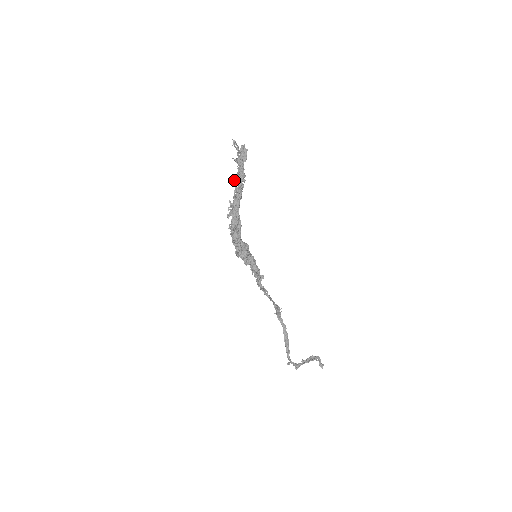
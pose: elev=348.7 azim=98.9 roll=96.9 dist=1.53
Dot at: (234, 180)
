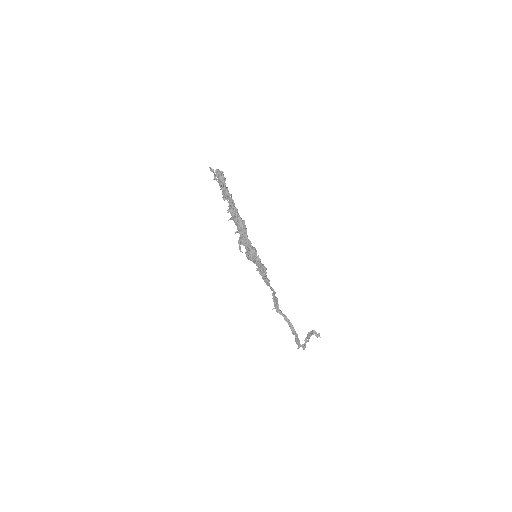
Dot at: (224, 197)
